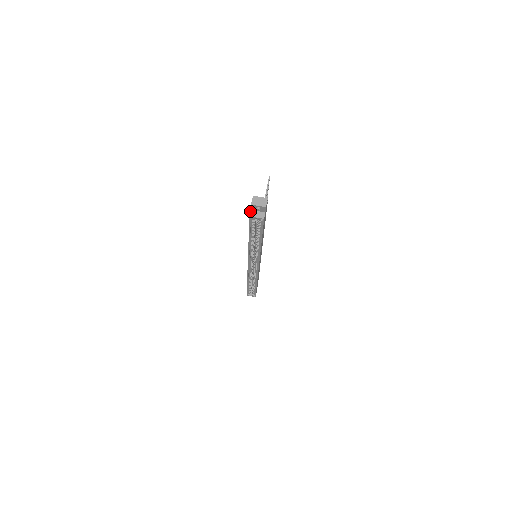
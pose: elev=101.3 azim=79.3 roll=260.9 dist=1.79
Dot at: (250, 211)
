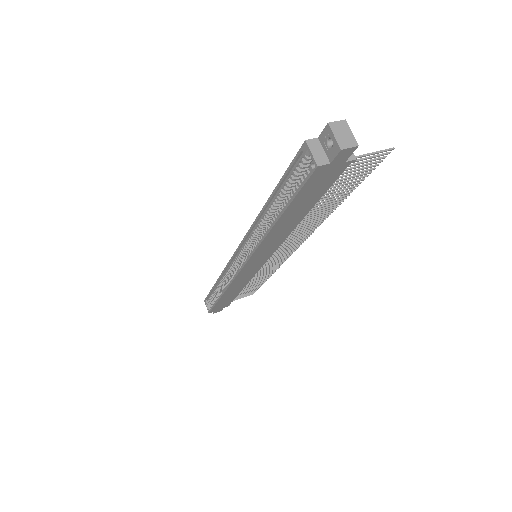
Dot at: occluded
